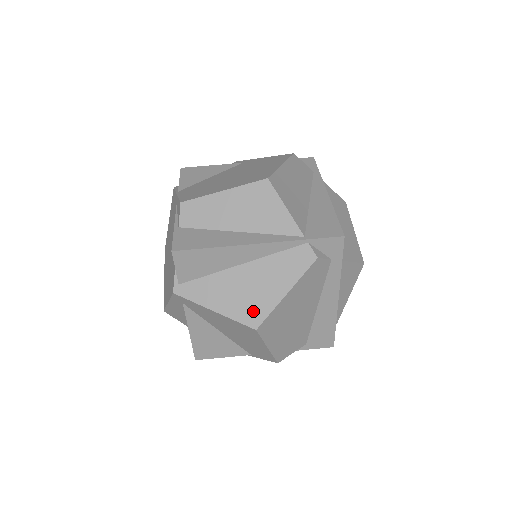
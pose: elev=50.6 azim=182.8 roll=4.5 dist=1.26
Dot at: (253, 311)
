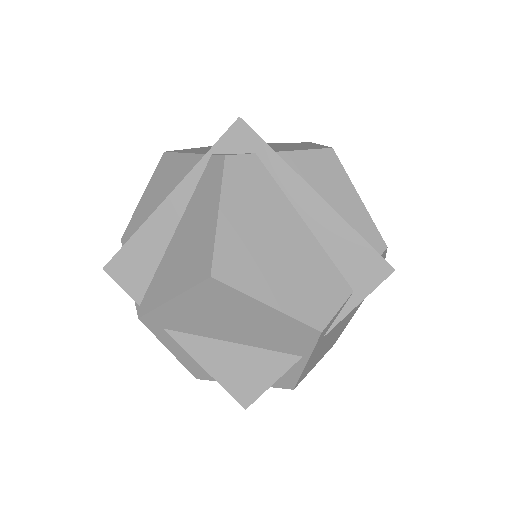
Dot at: (200, 262)
